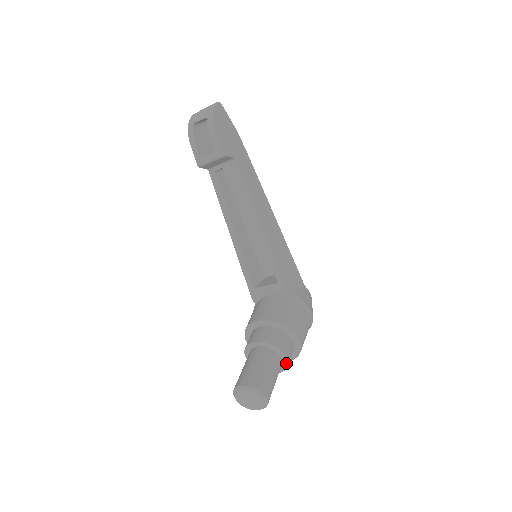
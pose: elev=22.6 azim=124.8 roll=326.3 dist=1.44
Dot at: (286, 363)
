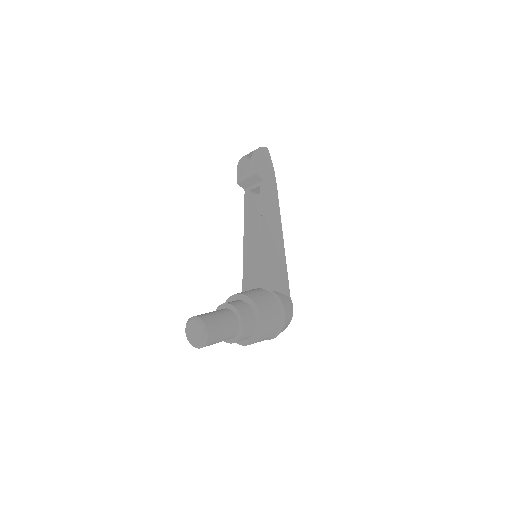
Dot at: (241, 330)
